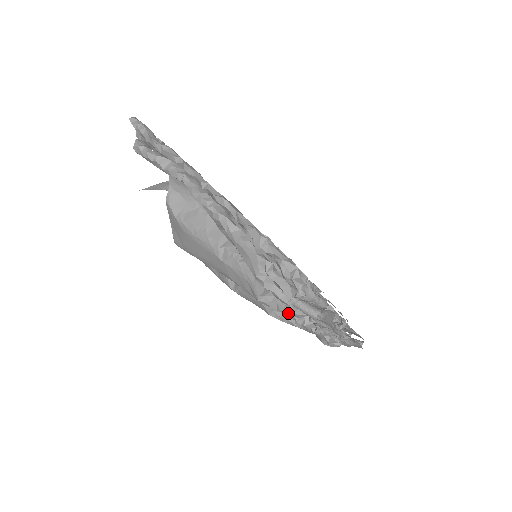
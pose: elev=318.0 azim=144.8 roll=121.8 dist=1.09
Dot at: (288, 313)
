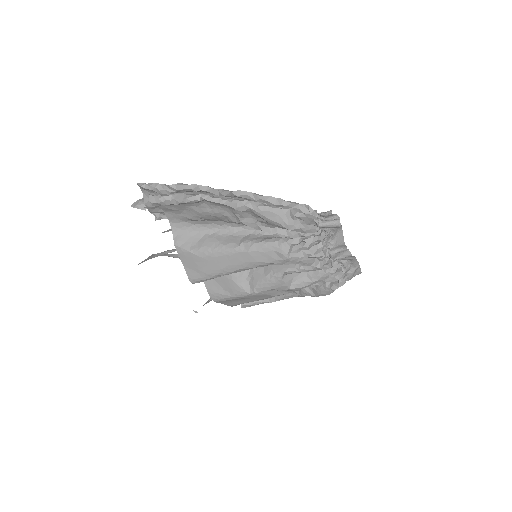
Dot at: (313, 252)
